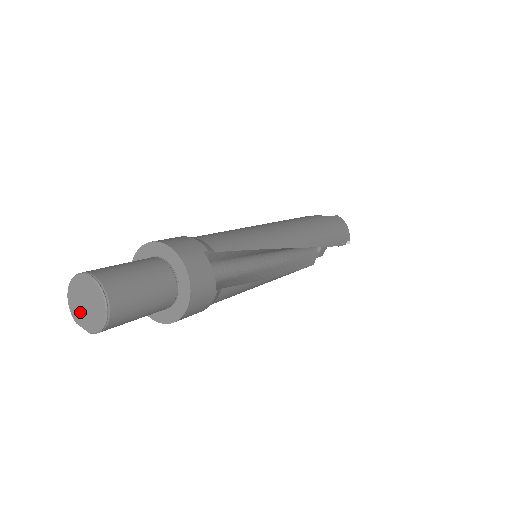
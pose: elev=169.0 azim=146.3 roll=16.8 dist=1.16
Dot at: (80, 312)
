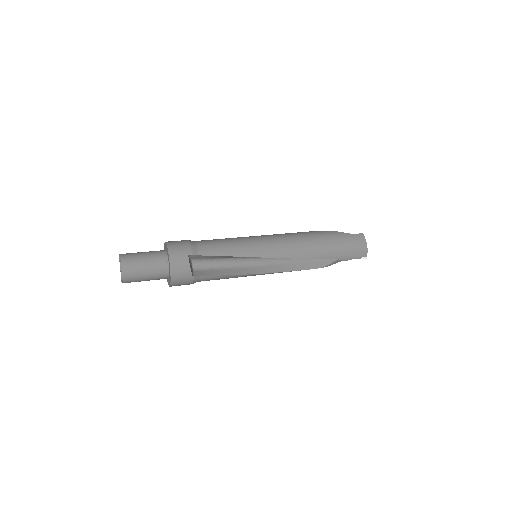
Dot at: occluded
